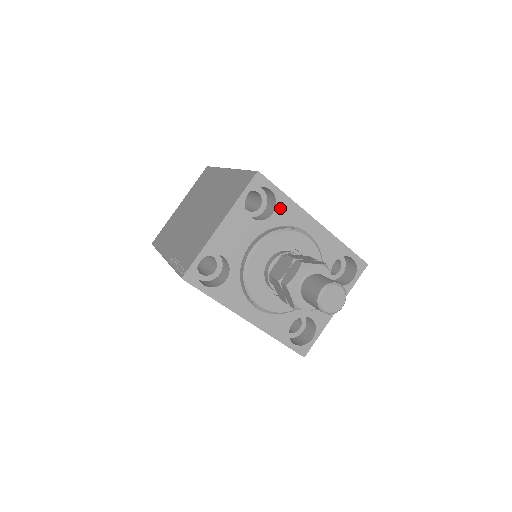
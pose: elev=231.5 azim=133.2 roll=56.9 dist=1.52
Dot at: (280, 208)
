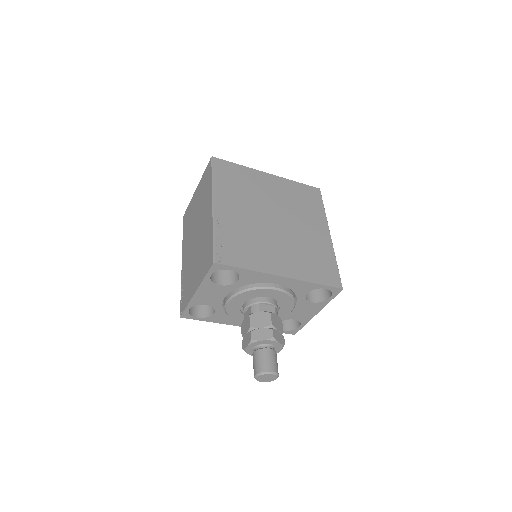
Dot at: (244, 276)
